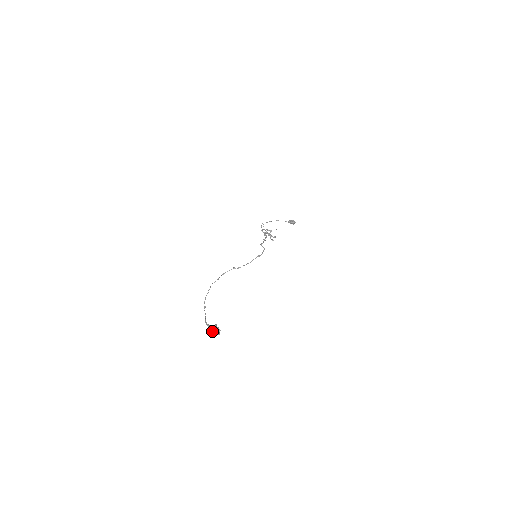
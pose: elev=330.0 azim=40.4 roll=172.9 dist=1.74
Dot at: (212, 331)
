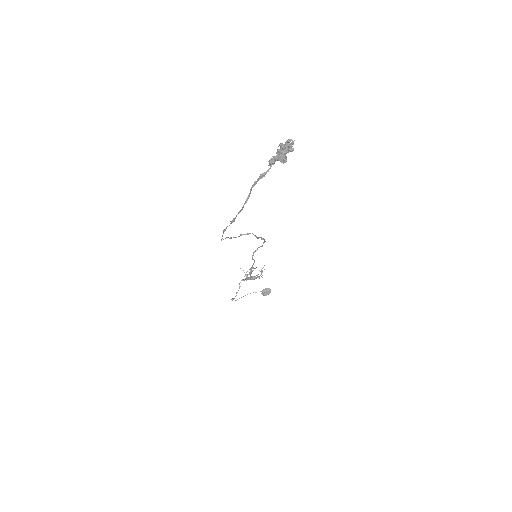
Dot at: (278, 156)
